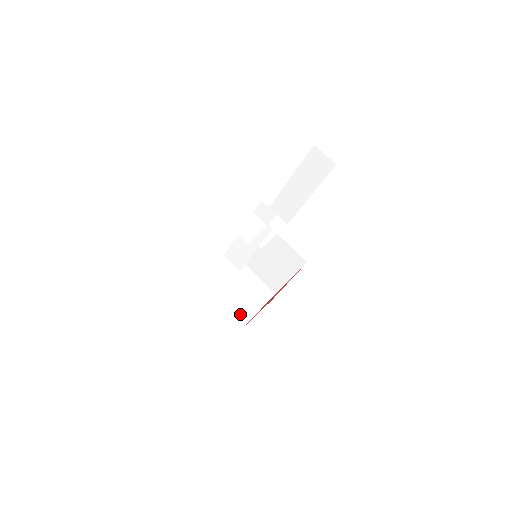
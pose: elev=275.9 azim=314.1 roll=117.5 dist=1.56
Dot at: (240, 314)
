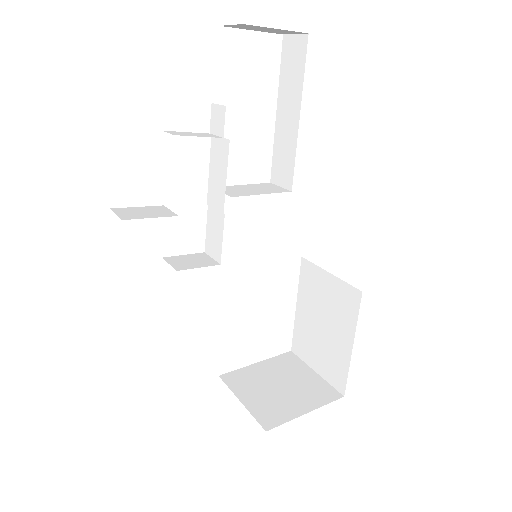
Dot at: (269, 412)
